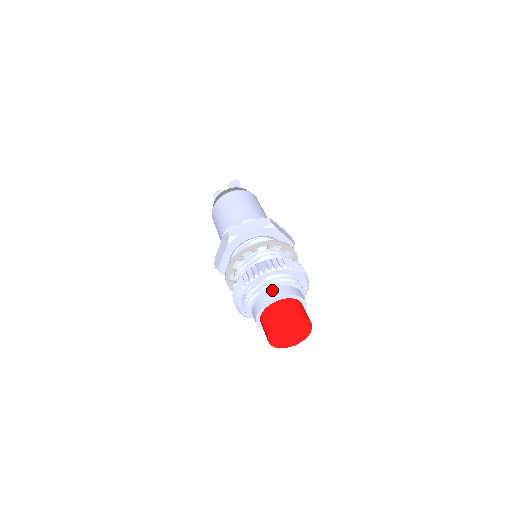
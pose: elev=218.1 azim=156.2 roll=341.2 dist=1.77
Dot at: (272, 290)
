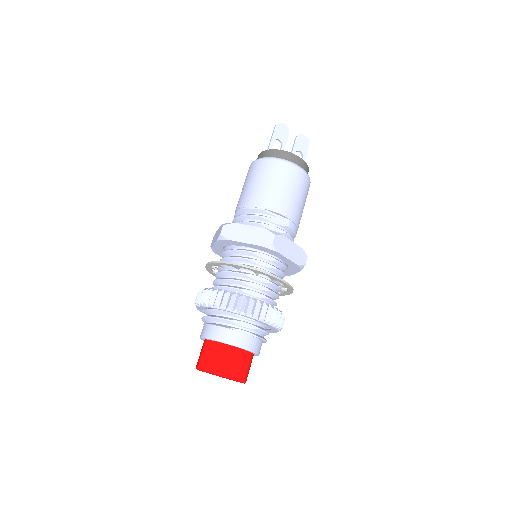
Dot at: (252, 338)
